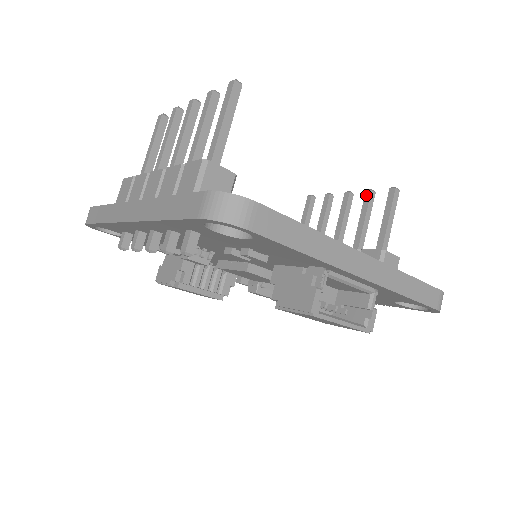
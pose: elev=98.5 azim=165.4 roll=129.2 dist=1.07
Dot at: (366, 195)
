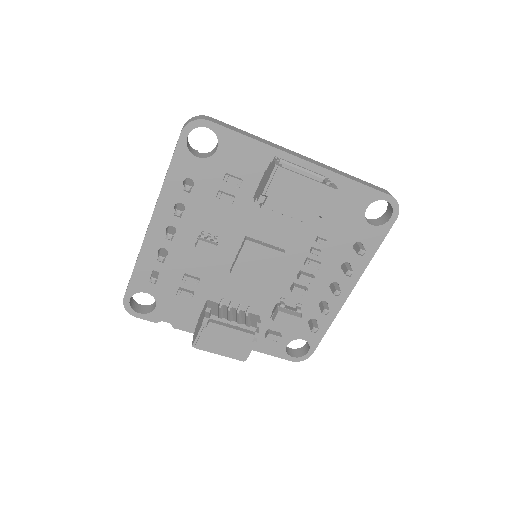
Dot at: occluded
